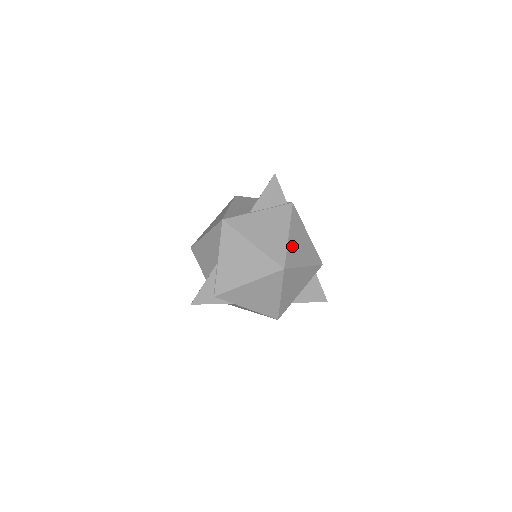
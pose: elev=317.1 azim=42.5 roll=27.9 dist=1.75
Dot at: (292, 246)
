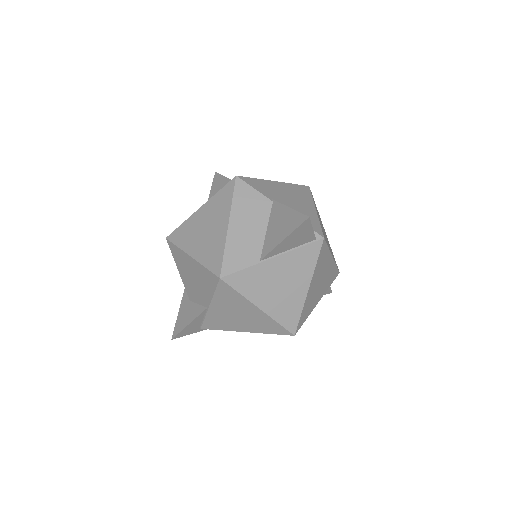
Dot at: (310, 297)
